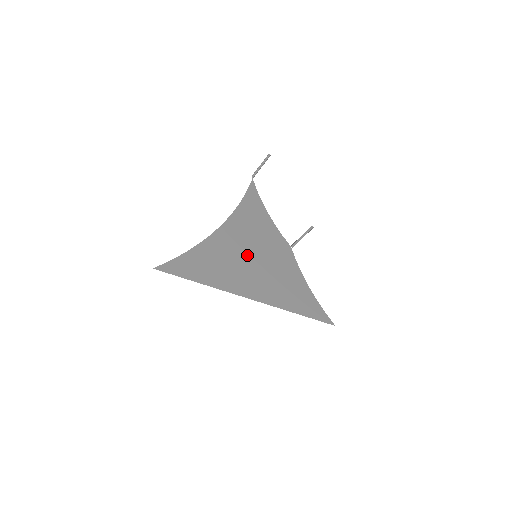
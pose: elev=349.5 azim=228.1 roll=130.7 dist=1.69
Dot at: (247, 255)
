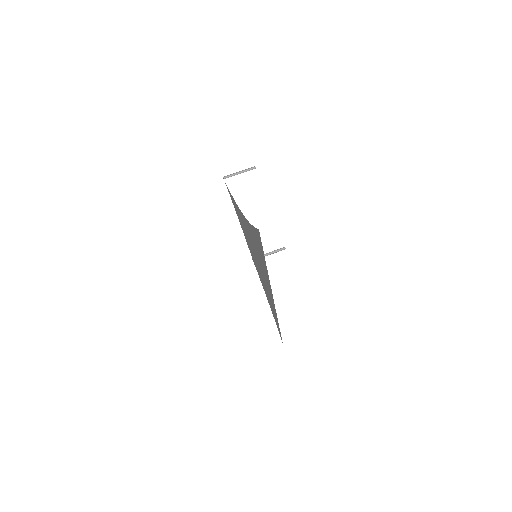
Dot at: (255, 252)
